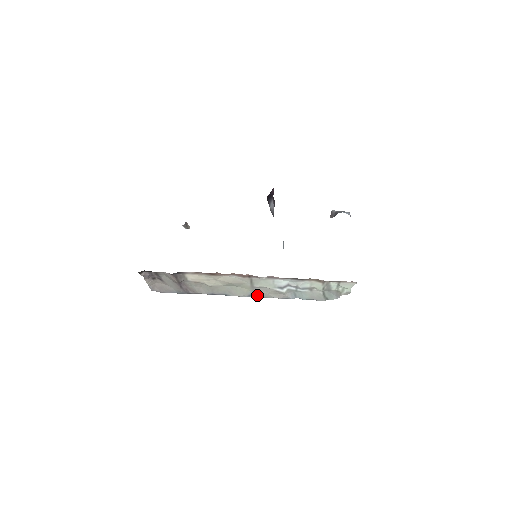
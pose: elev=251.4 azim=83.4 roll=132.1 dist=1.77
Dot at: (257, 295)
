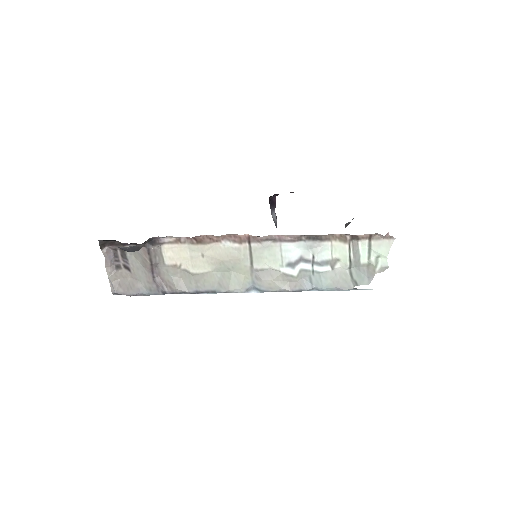
Dot at: (258, 288)
